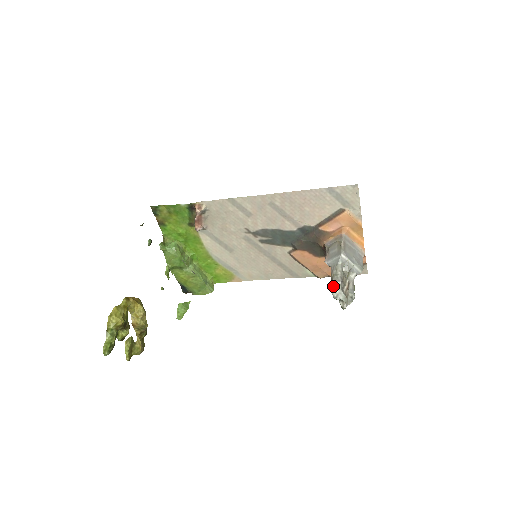
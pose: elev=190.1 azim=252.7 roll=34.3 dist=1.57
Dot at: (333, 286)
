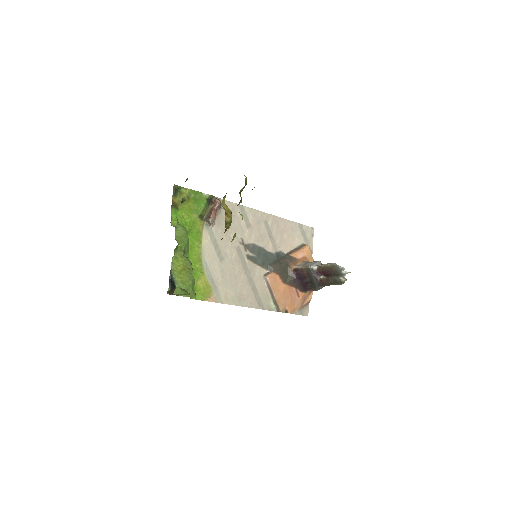
Dot at: (335, 263)
